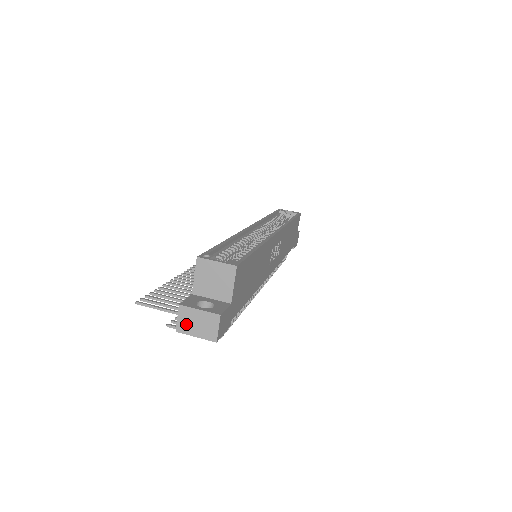
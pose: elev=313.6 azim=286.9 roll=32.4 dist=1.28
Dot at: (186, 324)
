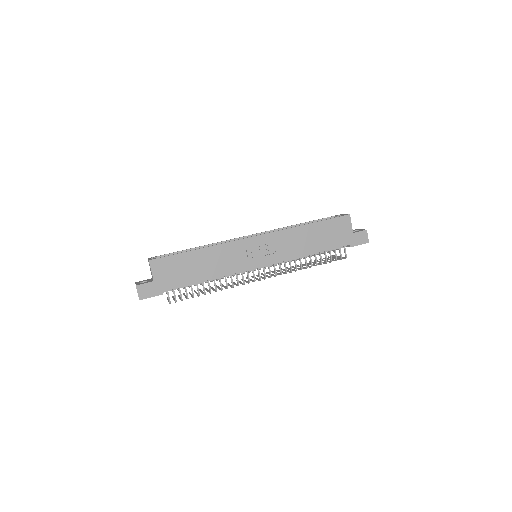
Dot at: occluded
